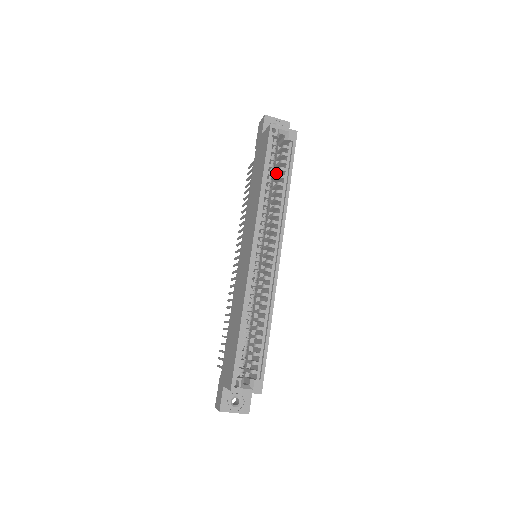
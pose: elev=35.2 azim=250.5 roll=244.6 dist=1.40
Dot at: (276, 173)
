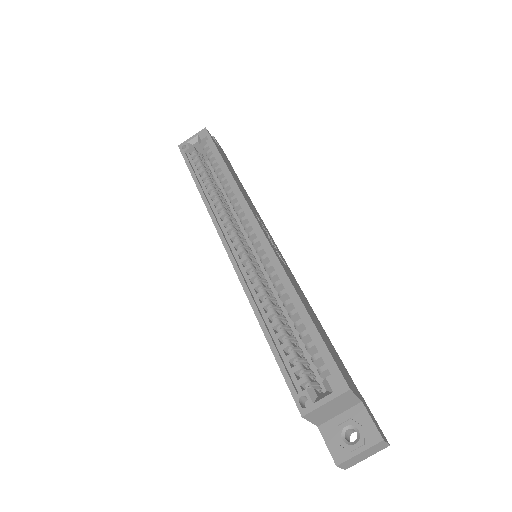
Dot at: occluded
